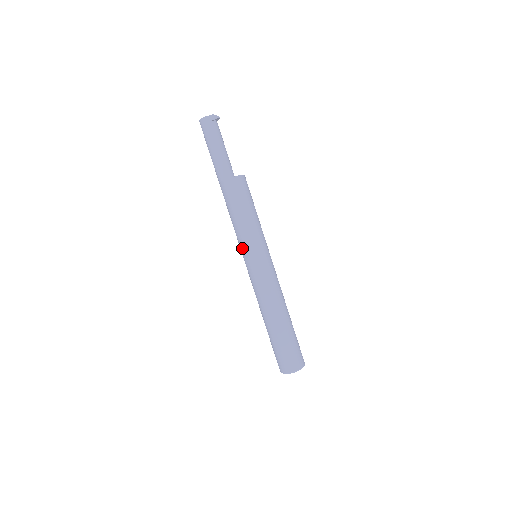
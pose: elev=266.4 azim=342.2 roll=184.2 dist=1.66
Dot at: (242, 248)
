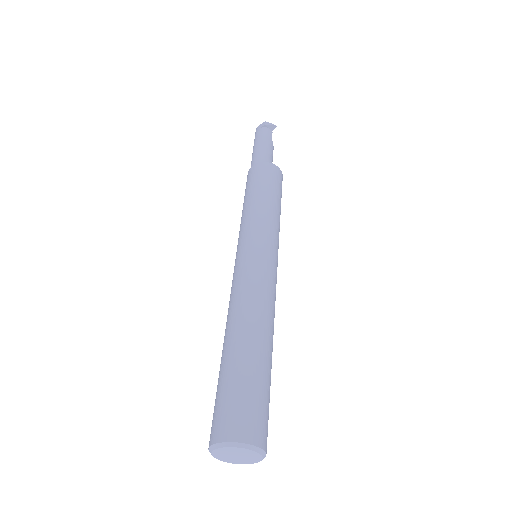
Dot at: occluded
